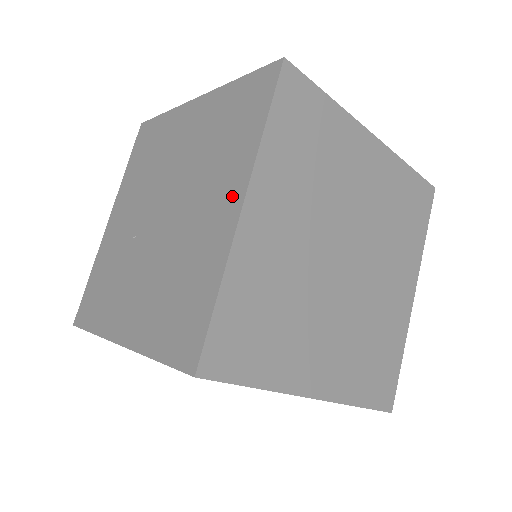
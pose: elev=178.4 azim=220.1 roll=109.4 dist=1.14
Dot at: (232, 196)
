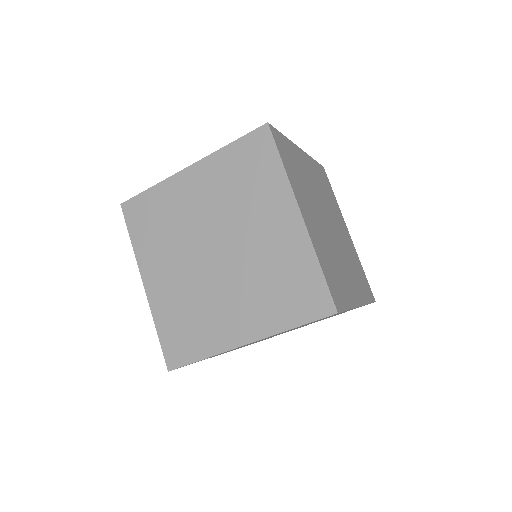
Dot at: occluded
